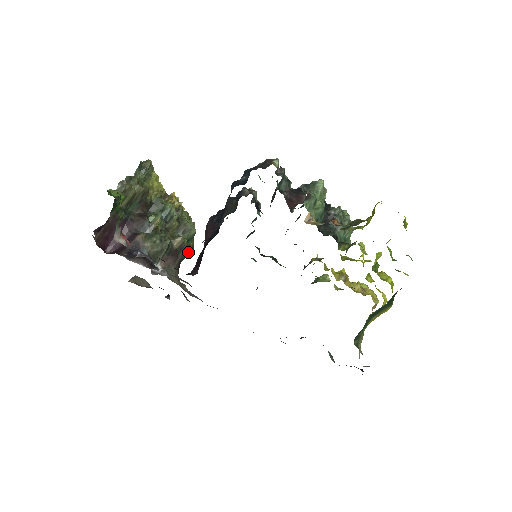
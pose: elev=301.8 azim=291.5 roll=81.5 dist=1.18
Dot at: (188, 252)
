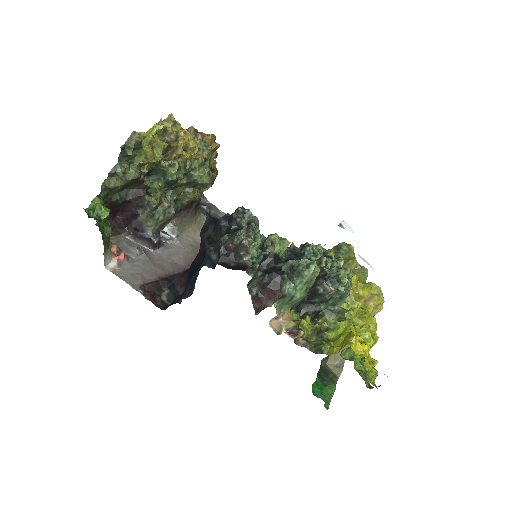
Dot at: (207, 189)
